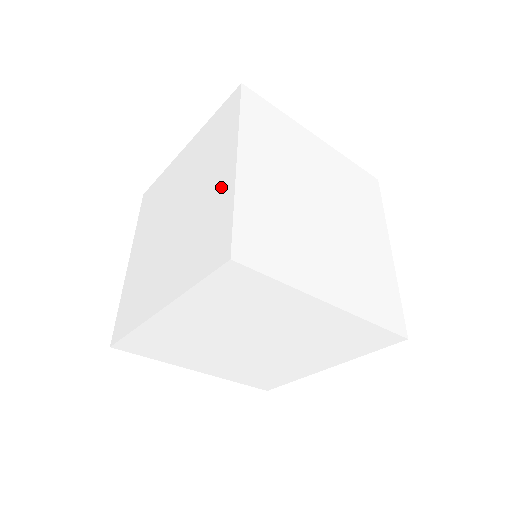
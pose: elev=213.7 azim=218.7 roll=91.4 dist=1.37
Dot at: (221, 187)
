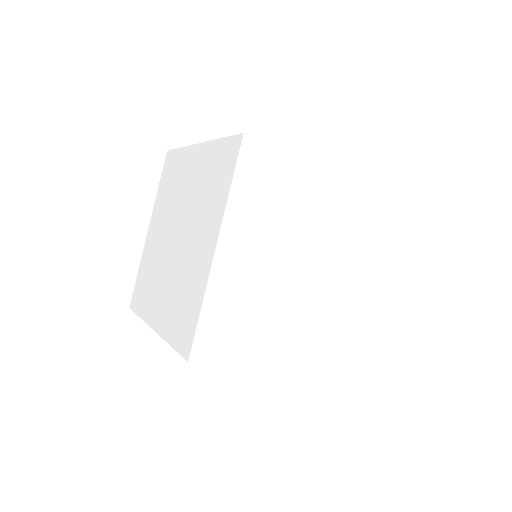
Dot at: (201, 266)
